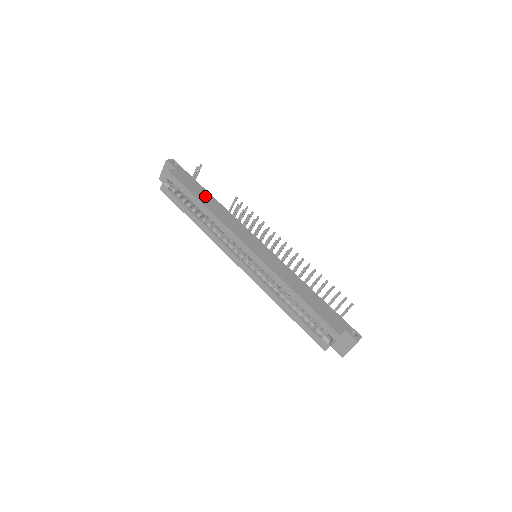
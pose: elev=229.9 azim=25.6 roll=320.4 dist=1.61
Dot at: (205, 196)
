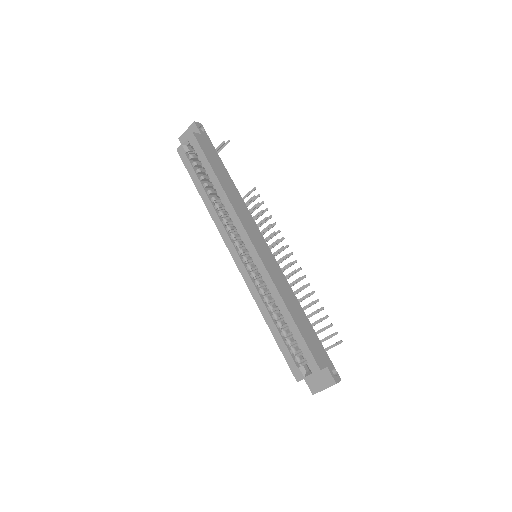
Dot at: (223, 174)
